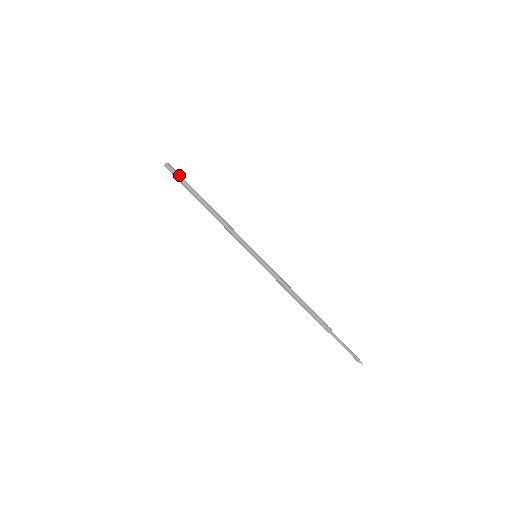
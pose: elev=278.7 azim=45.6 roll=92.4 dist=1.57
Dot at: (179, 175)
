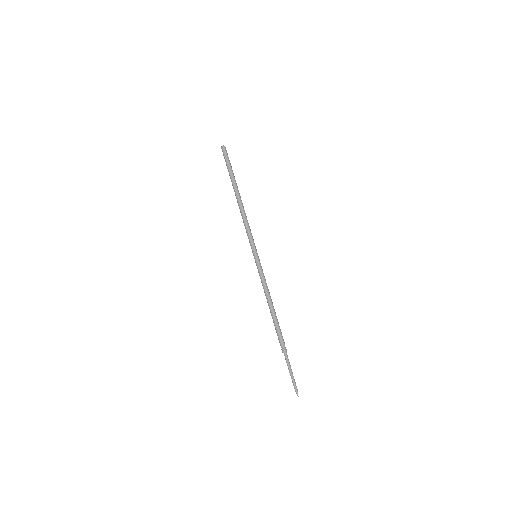
Dot at: (228, 160)
